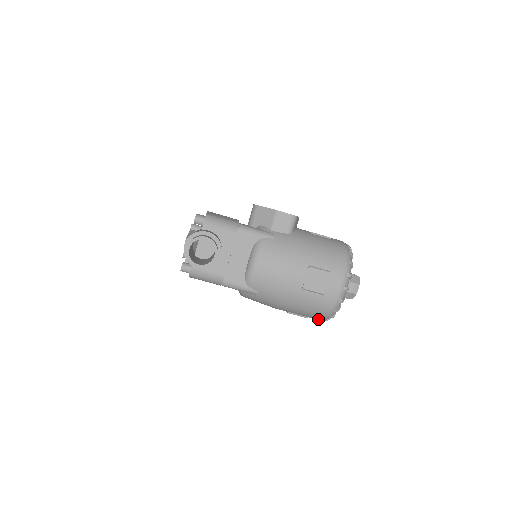
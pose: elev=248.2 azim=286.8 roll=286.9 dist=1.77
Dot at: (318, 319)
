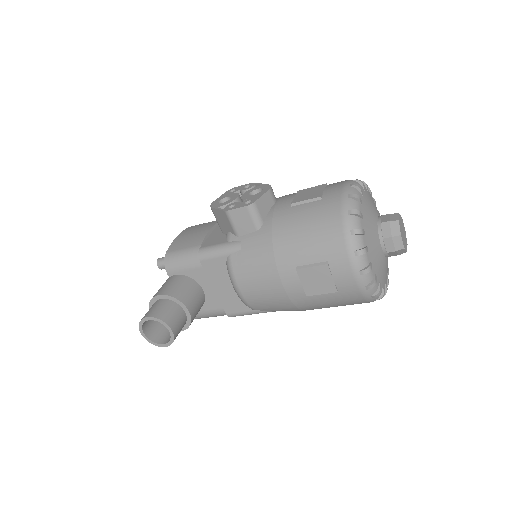
Dot at: occluded
